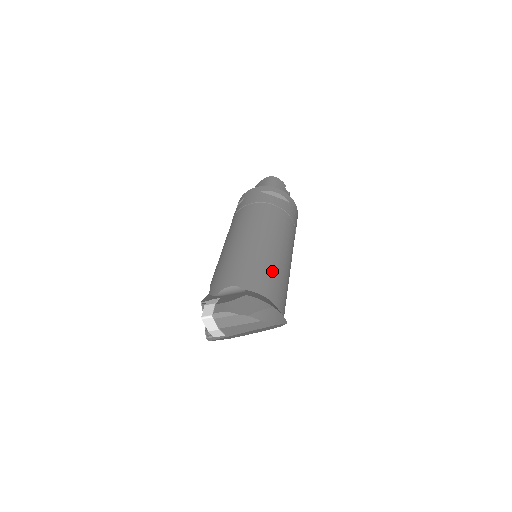
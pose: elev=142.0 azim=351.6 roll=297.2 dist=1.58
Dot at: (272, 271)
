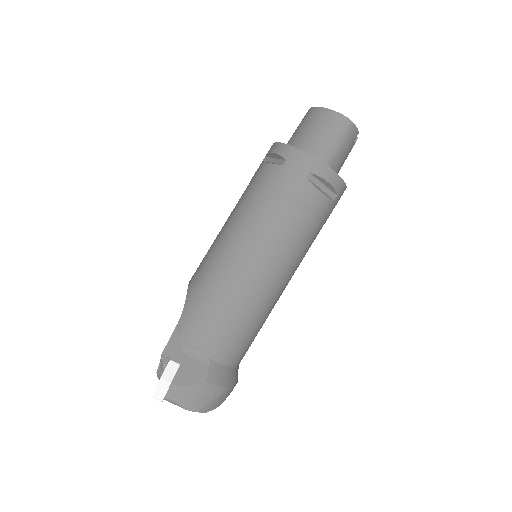
Dot at: (252, 328)
